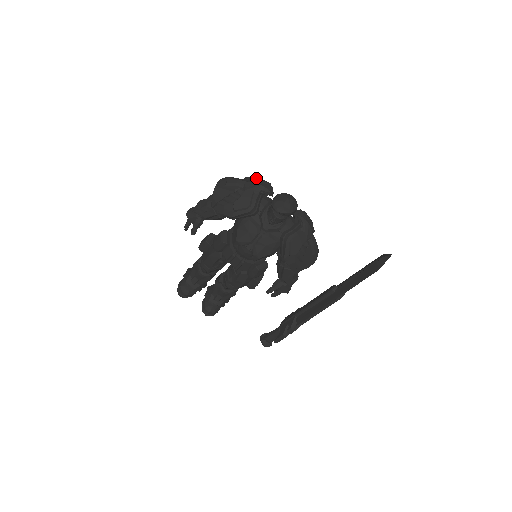
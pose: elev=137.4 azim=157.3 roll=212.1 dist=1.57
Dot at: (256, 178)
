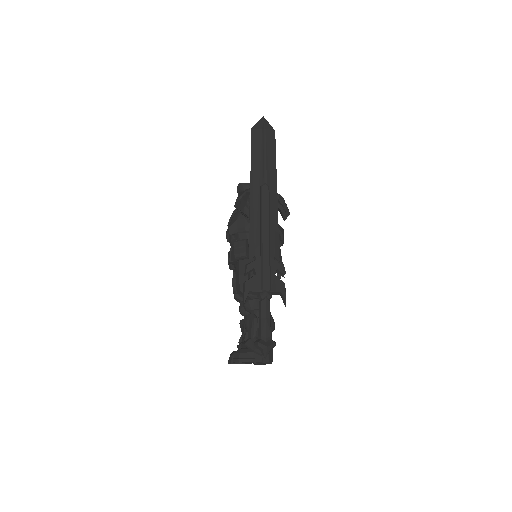
Dot at: occluded
